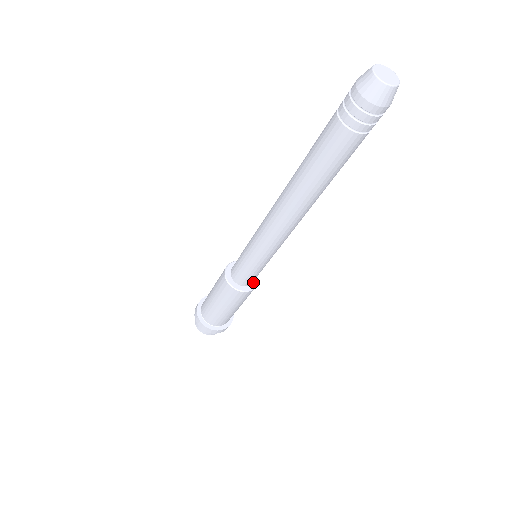
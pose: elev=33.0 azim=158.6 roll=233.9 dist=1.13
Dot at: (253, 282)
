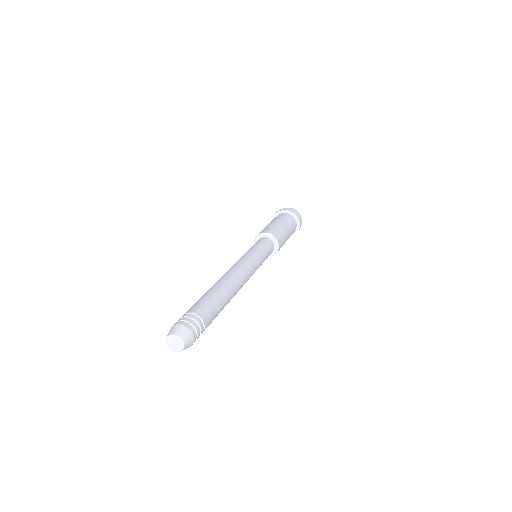
Dot at: (275, 249)
